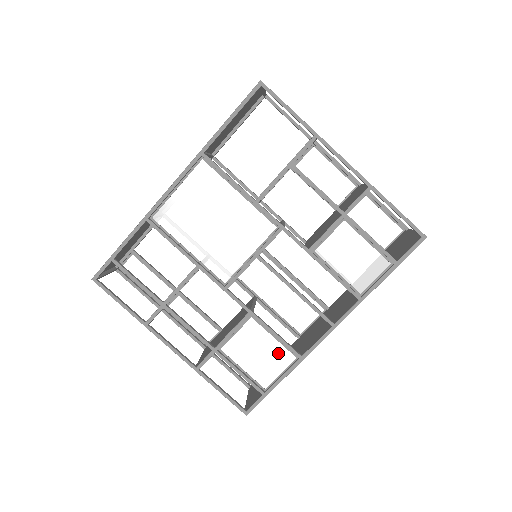
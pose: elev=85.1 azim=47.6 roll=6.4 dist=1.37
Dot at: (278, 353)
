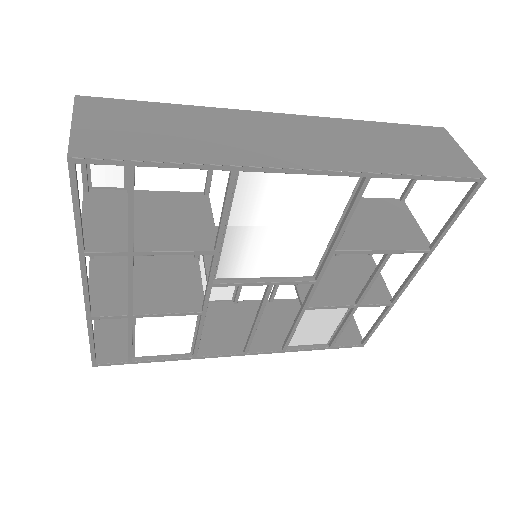
Dot at: (181, 344)
